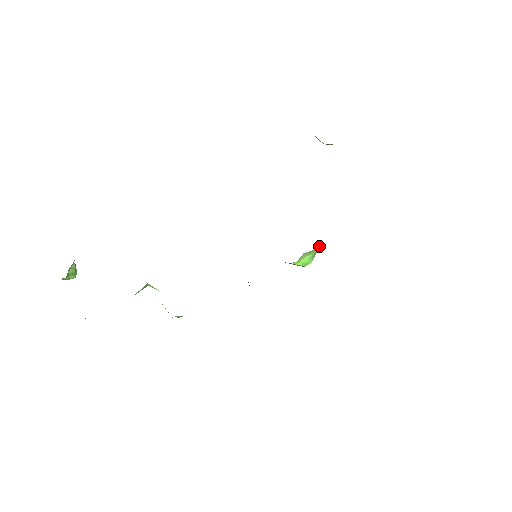
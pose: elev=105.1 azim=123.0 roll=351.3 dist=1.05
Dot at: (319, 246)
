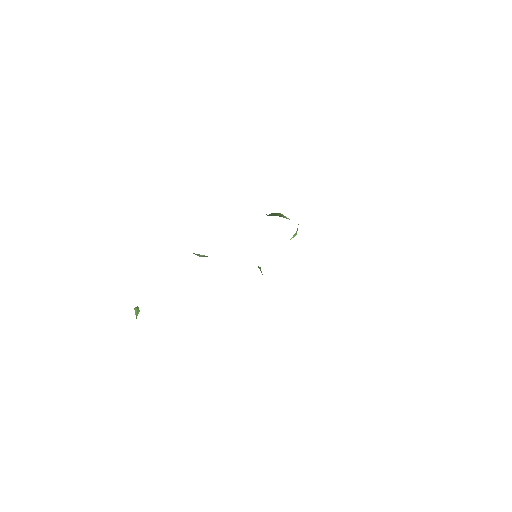
Dot at: occluded
